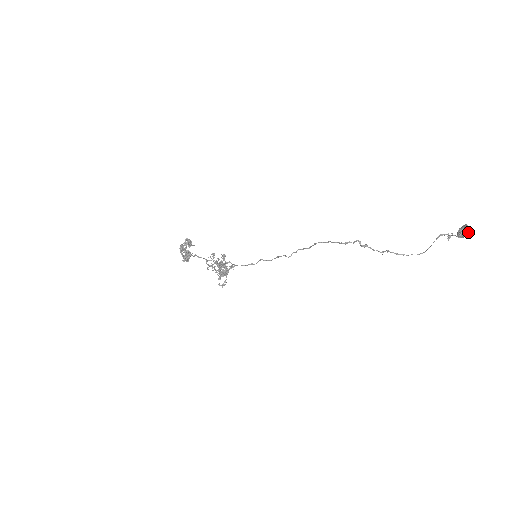
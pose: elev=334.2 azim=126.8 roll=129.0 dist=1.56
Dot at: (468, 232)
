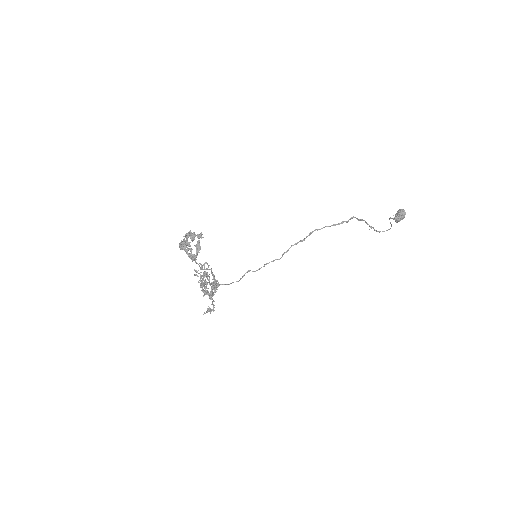
Dot at: (405, 213)
